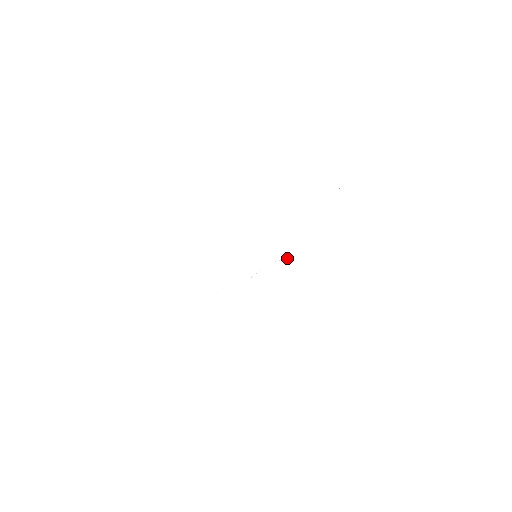
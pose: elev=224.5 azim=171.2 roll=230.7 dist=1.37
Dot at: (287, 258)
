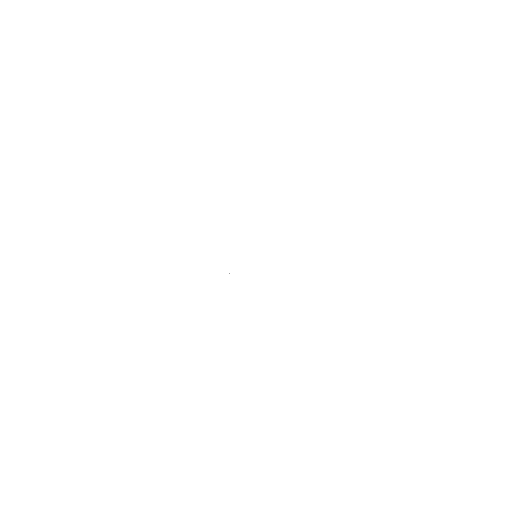
Dot at: occluded
